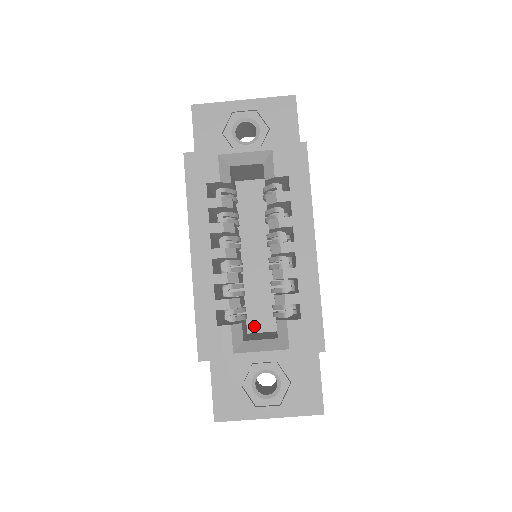
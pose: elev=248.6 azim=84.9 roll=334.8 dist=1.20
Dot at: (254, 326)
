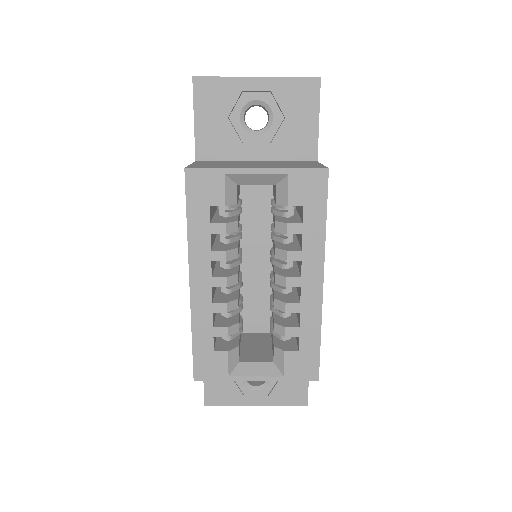
Dot at: (249, 326)
